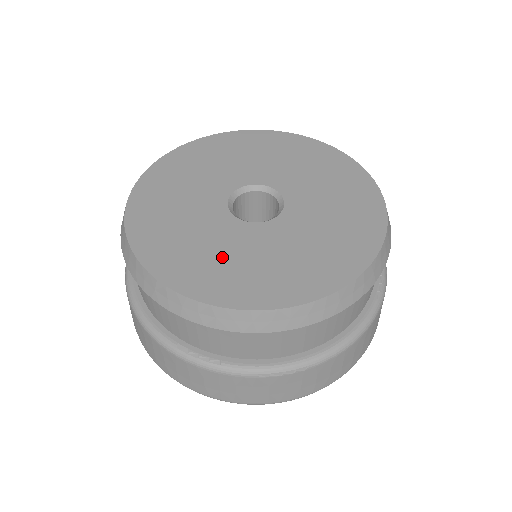
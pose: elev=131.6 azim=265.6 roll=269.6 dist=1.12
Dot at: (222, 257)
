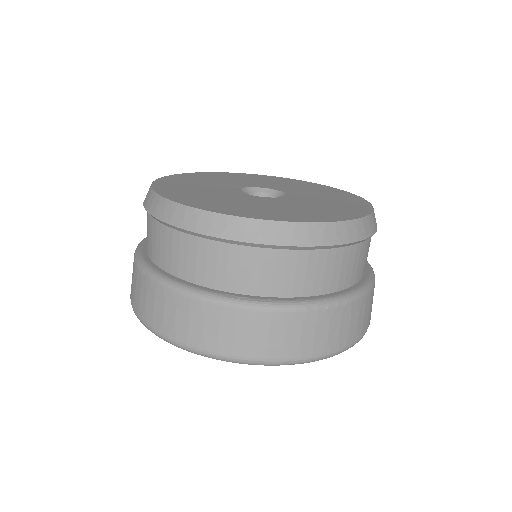
Dot at: (260, 206)
